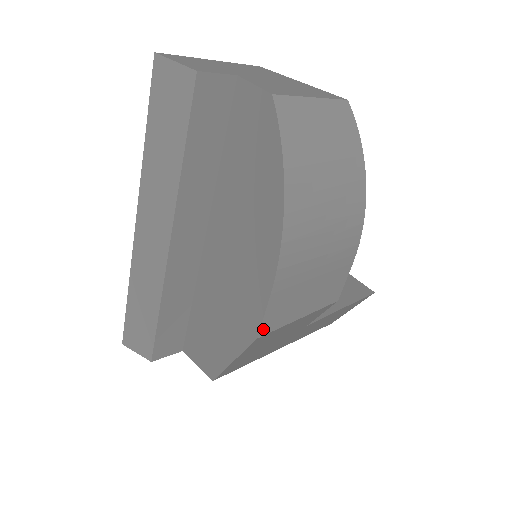
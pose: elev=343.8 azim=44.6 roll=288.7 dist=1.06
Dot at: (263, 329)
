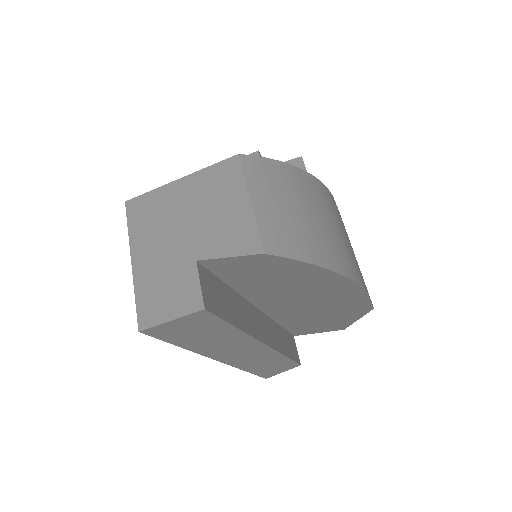
Dot at: occluded
